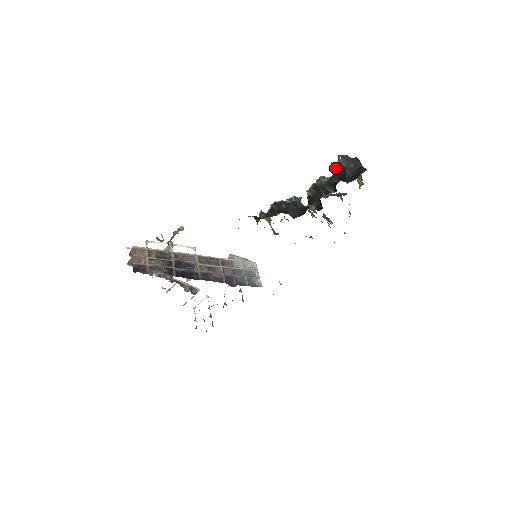
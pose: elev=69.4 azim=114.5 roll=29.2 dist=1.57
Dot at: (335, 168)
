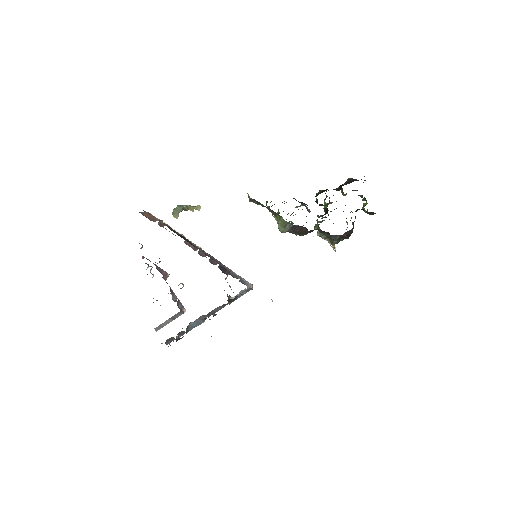
Dot at: (344, 183)
